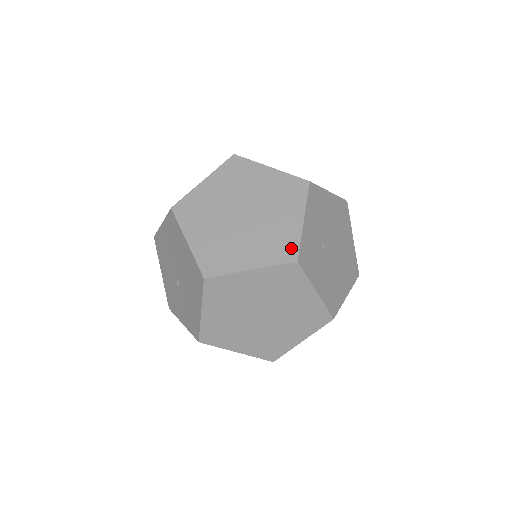
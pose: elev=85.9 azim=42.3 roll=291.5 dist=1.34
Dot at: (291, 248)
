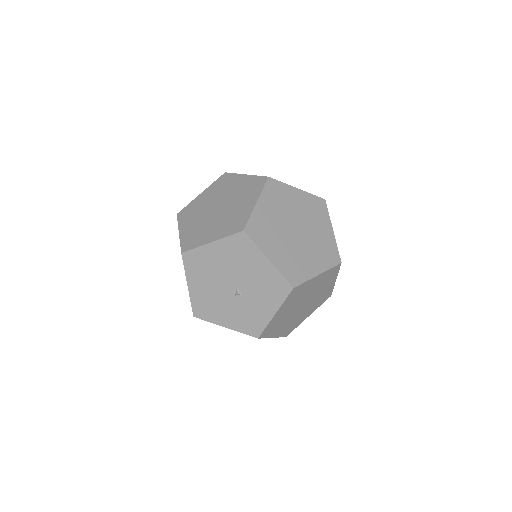
Dot at: (258, 180)
